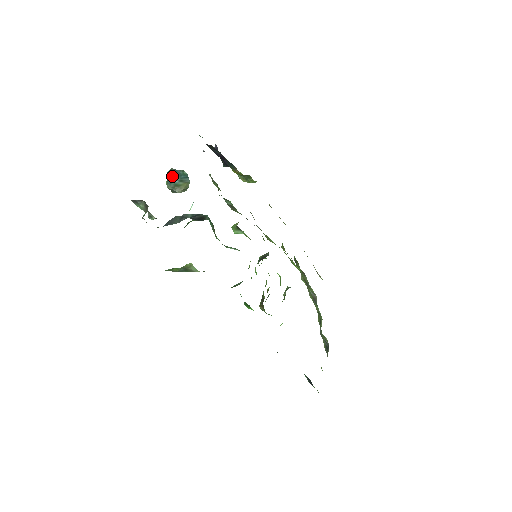
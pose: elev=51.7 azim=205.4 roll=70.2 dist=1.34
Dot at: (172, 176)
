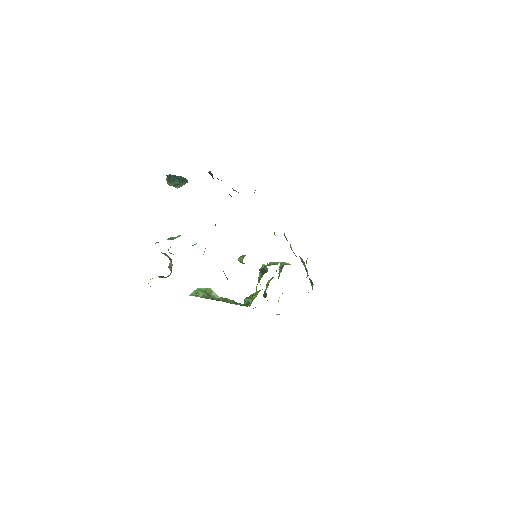
Dot at: (171, 179)
